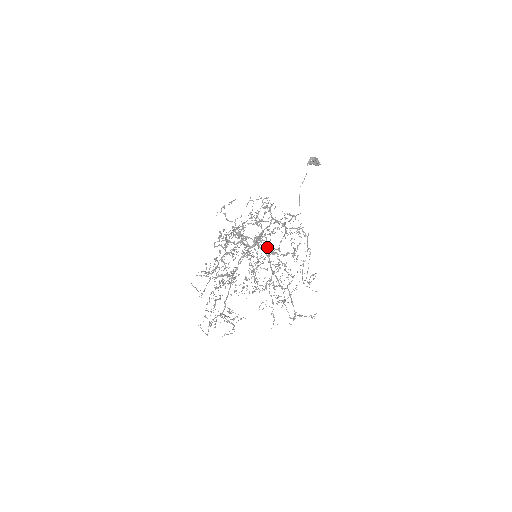
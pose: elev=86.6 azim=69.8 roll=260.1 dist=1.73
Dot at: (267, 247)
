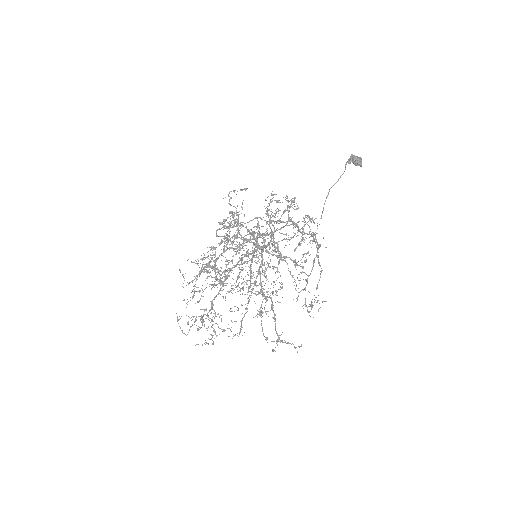
Dot at: (279, 253)
